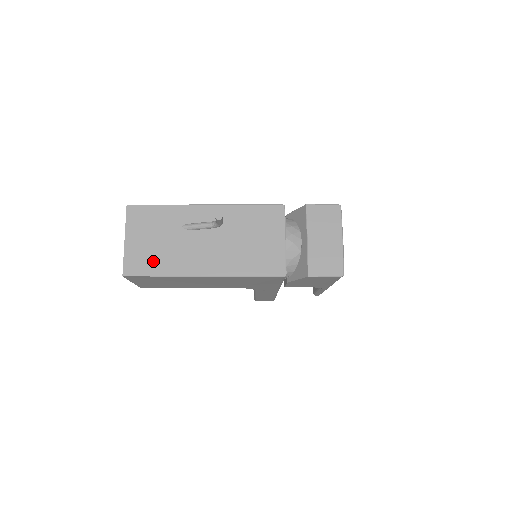
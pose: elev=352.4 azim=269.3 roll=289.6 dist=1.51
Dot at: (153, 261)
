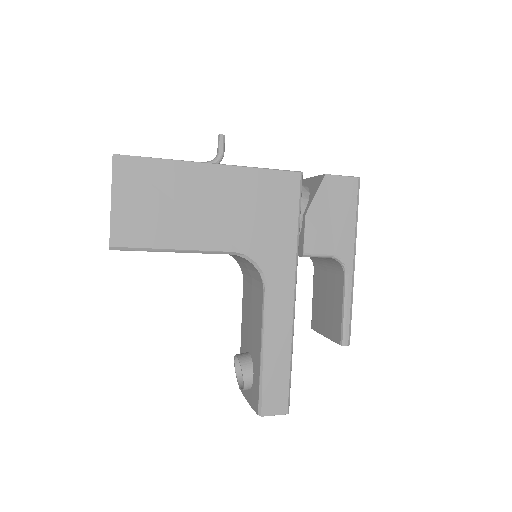
Dot at: occluded
